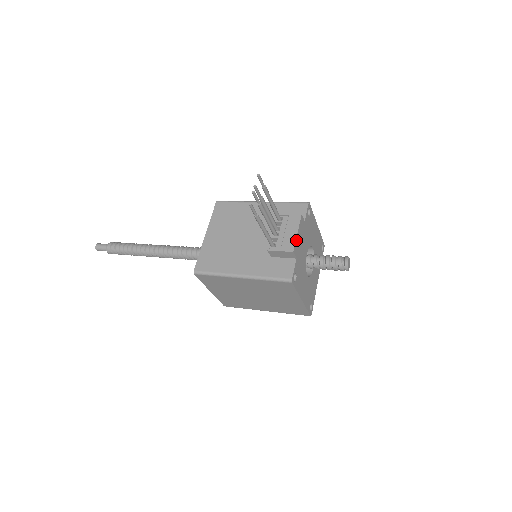
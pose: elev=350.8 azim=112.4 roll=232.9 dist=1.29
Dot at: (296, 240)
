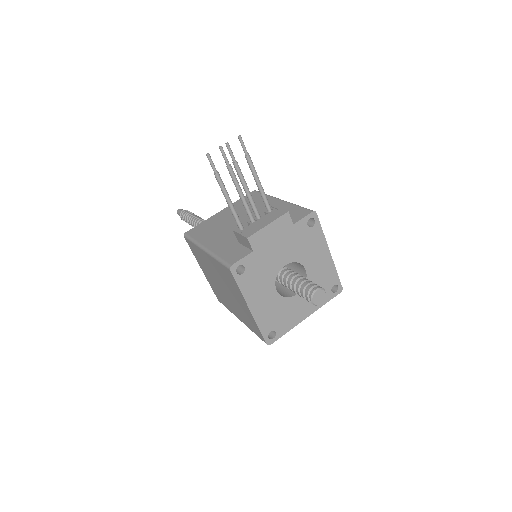
Dot at: (261, 230)
